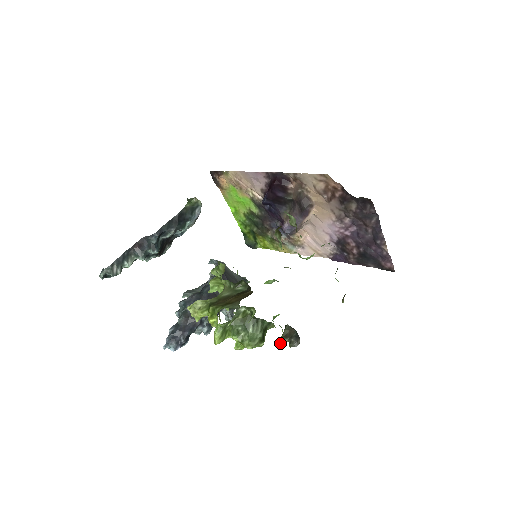
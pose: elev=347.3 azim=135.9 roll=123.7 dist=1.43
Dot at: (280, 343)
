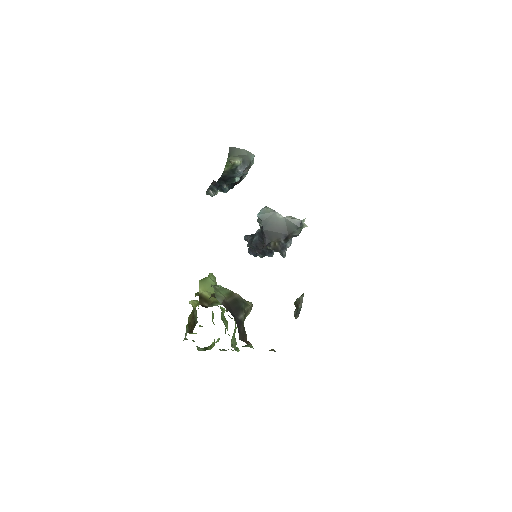
Dot at: (294, 304)
